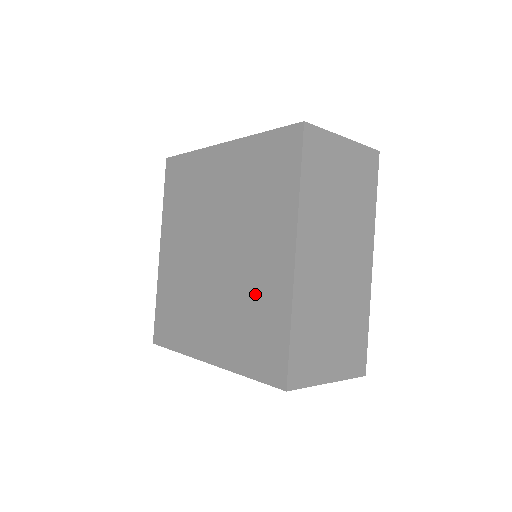
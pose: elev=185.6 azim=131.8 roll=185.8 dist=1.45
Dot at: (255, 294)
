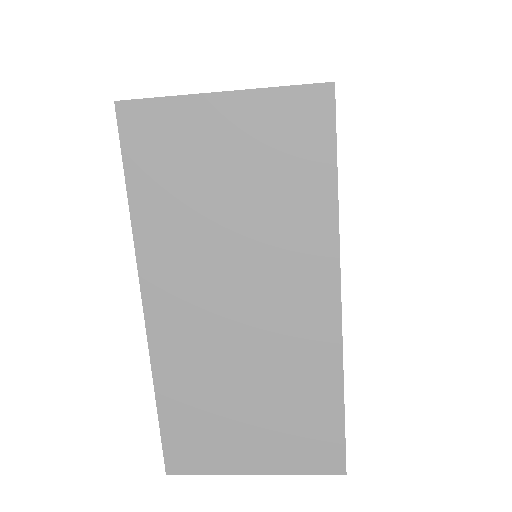
Dot at: occluded
